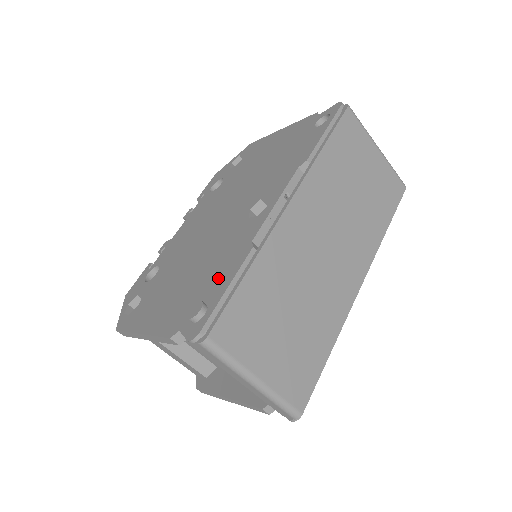
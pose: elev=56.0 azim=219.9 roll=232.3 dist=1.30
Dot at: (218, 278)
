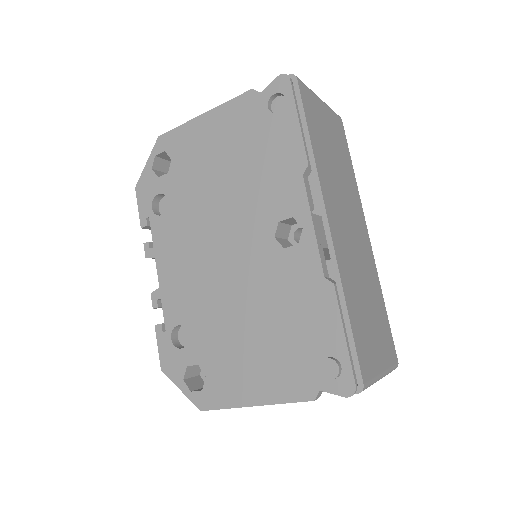
Dot at: (317, 326)
